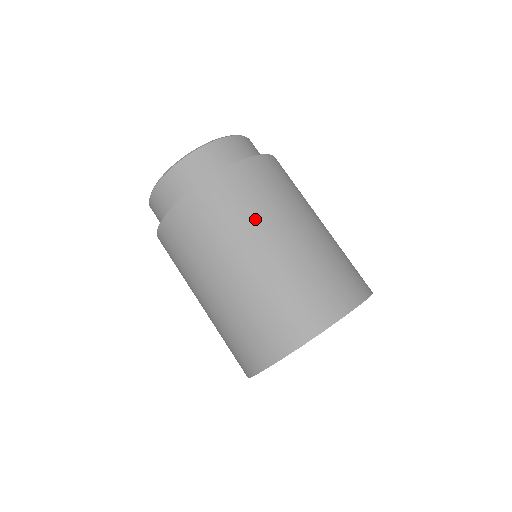
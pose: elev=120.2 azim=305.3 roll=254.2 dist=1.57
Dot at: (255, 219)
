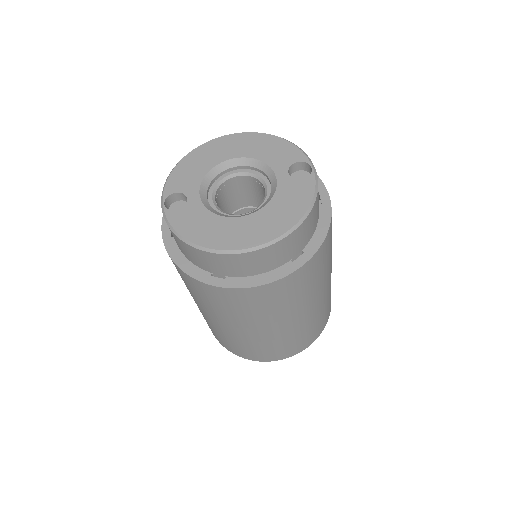
Dot at: (265, 317)
